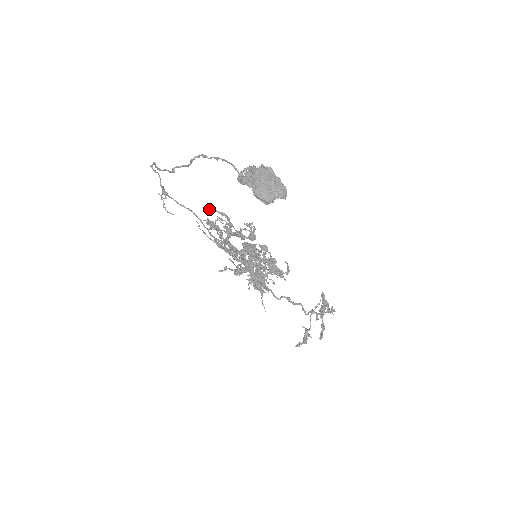
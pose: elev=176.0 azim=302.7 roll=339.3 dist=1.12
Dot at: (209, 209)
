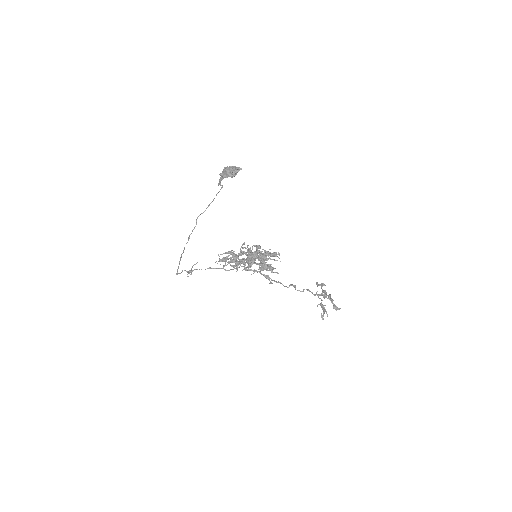
Dot at: (218, 255)
